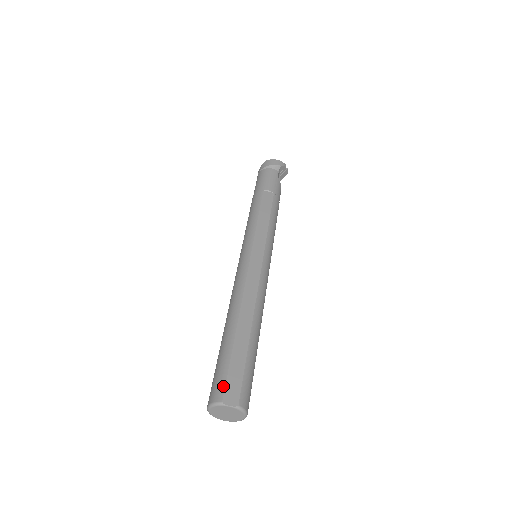
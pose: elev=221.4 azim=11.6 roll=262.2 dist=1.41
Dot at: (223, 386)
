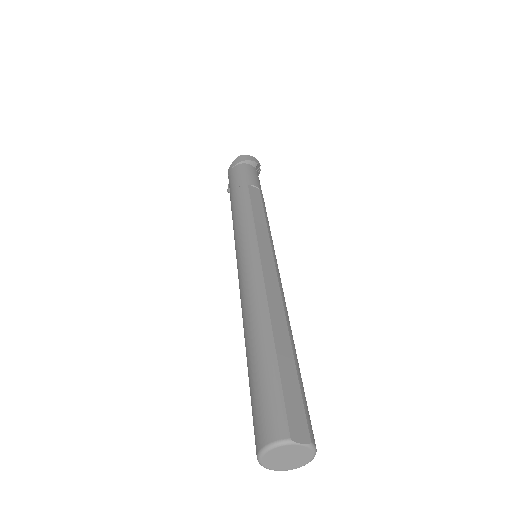
Dot at: (284, 416)
